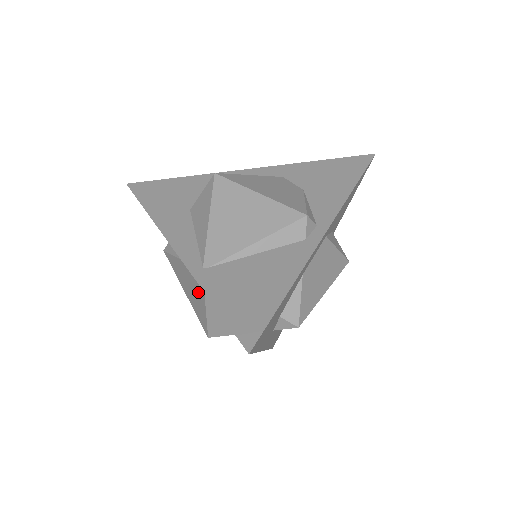
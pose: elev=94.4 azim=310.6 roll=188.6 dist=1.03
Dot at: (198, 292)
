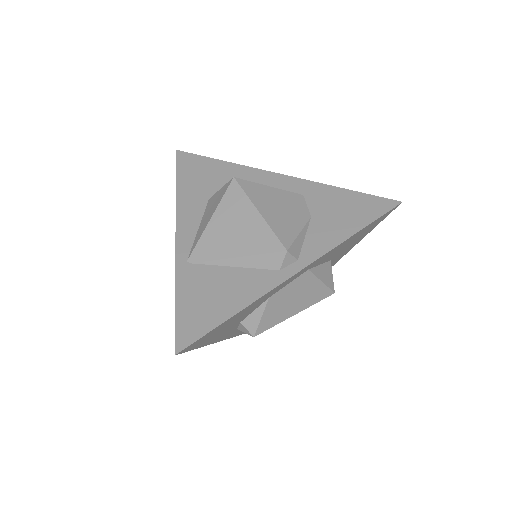
Dot at: occluded
